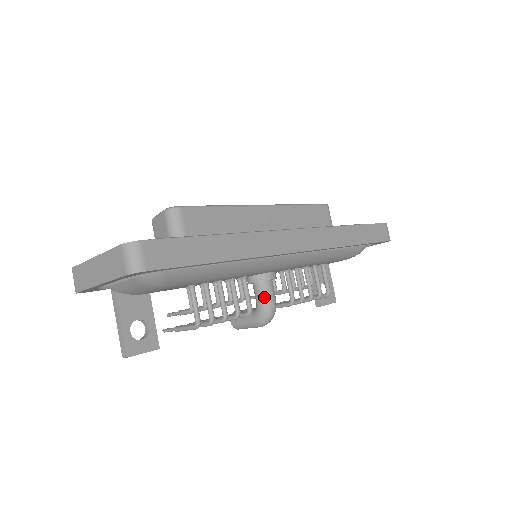
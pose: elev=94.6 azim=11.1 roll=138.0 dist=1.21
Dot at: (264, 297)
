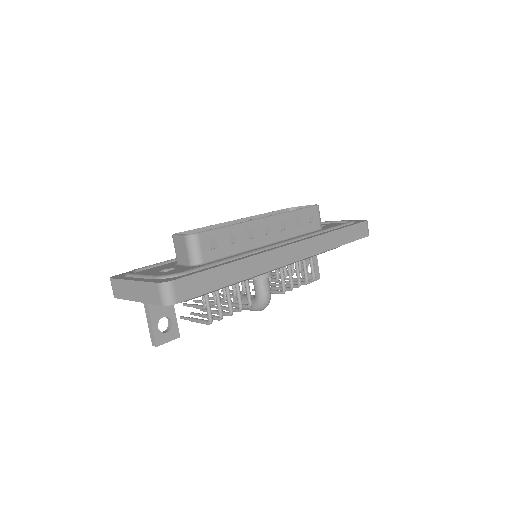
Dot at: (262, 291)
